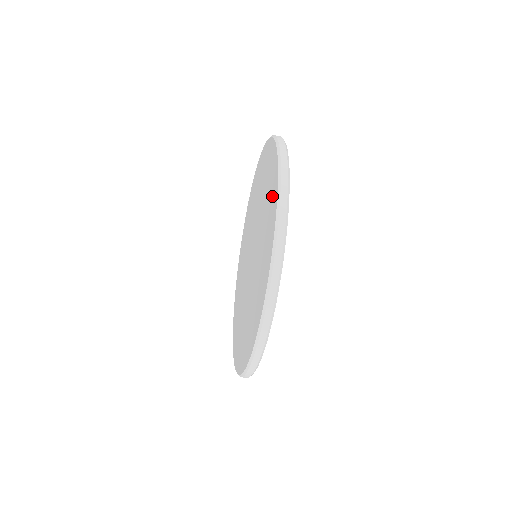
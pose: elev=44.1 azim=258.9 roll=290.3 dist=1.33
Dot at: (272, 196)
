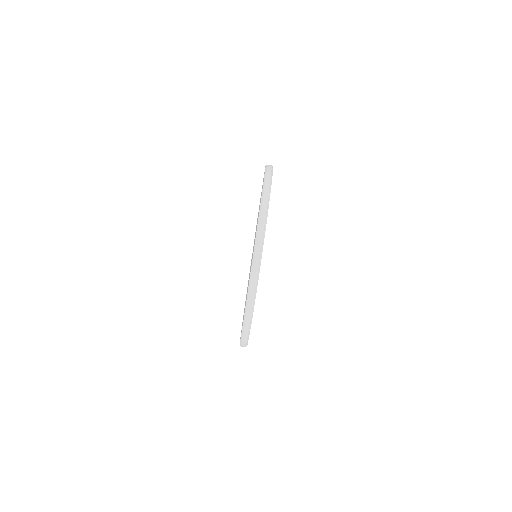
Dot at: occluded
